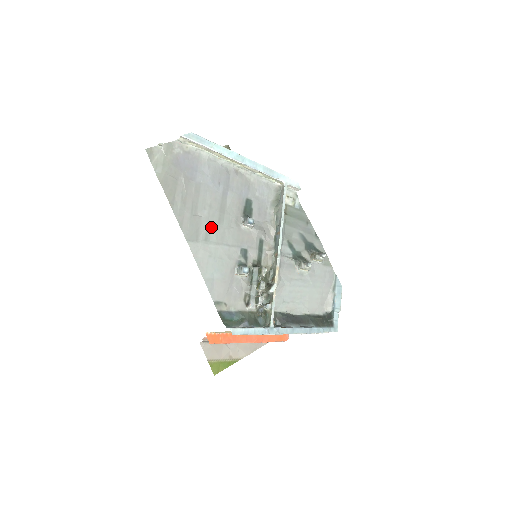
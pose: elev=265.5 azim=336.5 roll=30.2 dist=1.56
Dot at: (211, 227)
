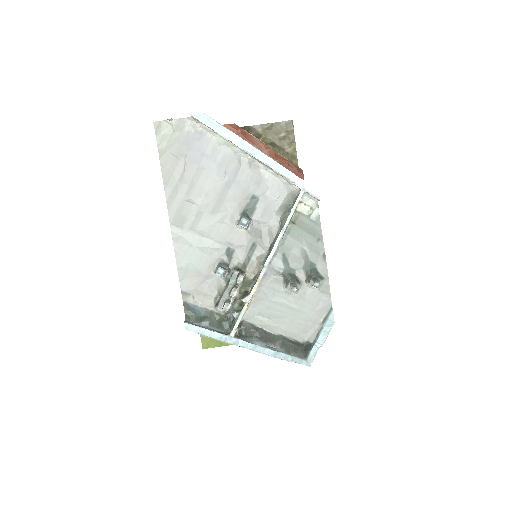
Dot at: (201, 217)
